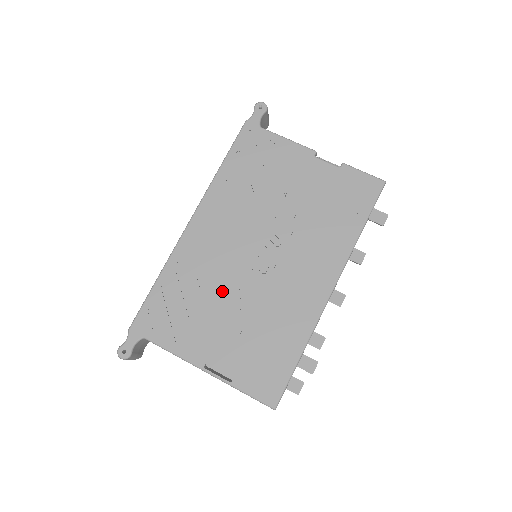
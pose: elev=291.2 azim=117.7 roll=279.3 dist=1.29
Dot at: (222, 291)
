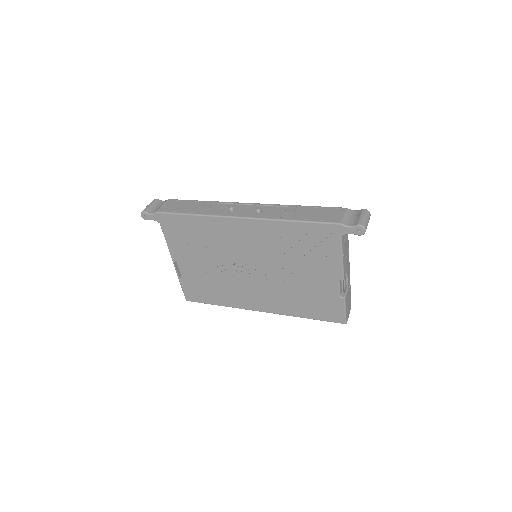
Dot at: (216, 256)
